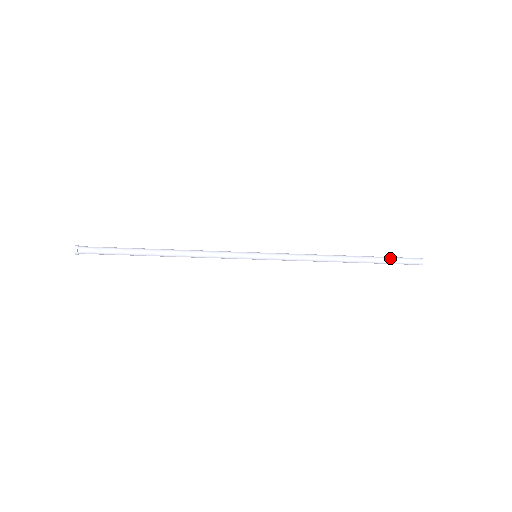
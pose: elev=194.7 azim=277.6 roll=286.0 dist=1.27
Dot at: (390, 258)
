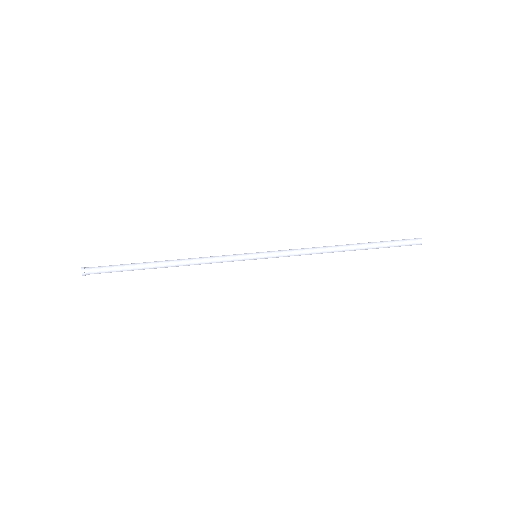
Dot at: (389, 247)
